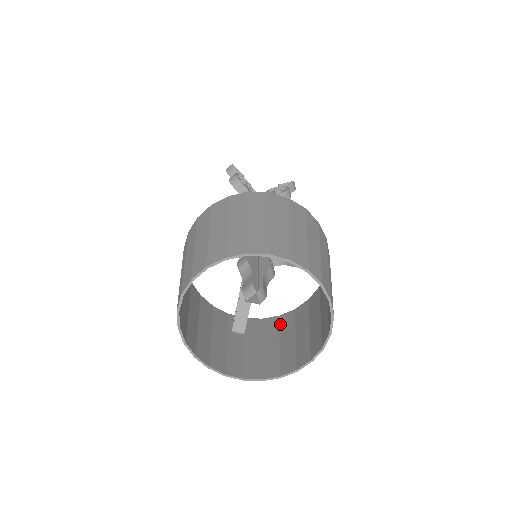
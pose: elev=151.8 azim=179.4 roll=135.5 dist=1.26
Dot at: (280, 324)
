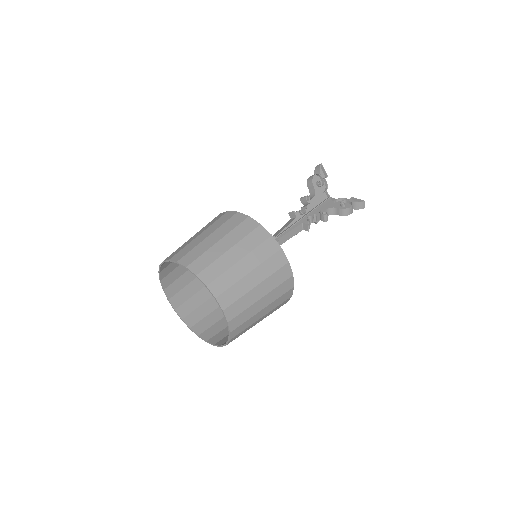
Dot at: occluded
